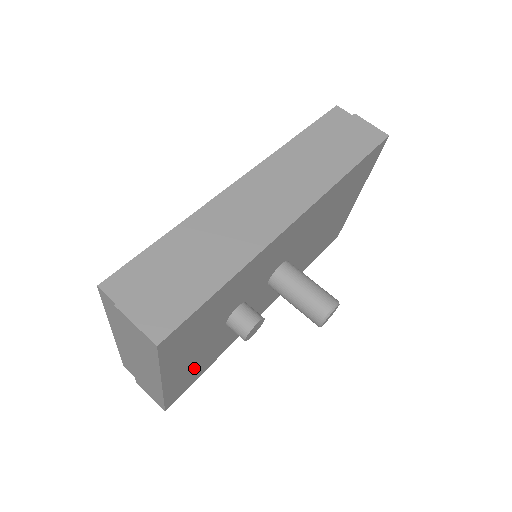
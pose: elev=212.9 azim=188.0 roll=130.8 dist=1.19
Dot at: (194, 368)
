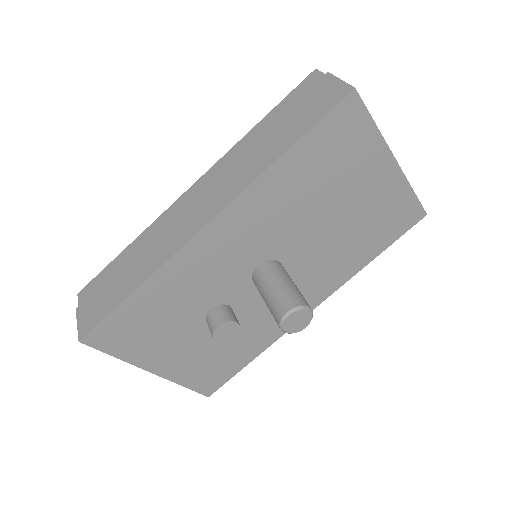
Dot at: (207, 362)
